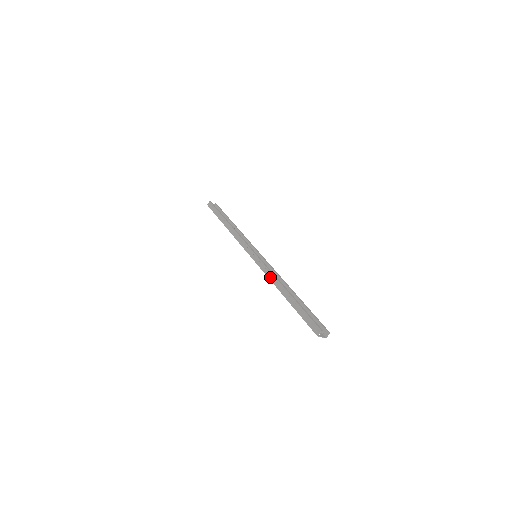
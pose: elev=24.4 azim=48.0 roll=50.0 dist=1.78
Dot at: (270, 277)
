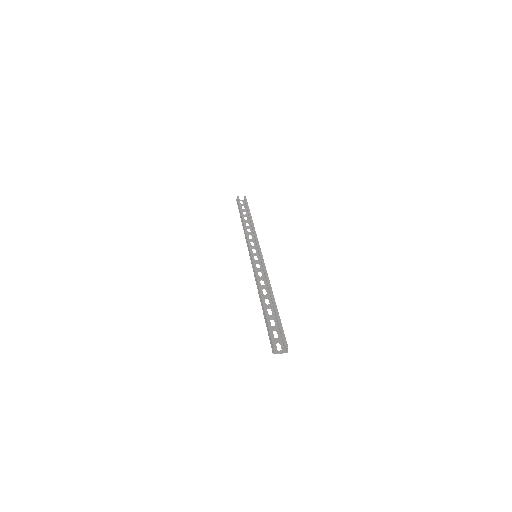
Dot at: (256, 282)
